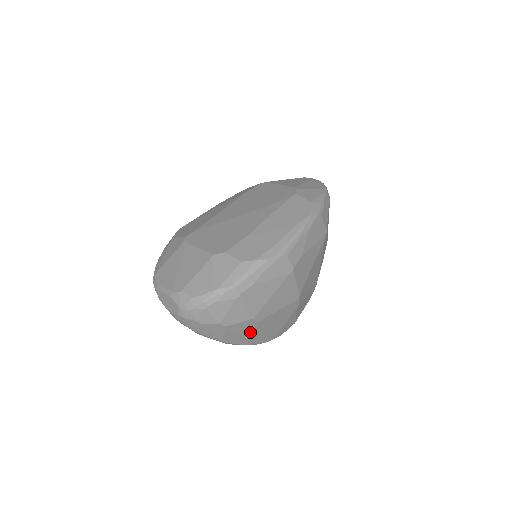
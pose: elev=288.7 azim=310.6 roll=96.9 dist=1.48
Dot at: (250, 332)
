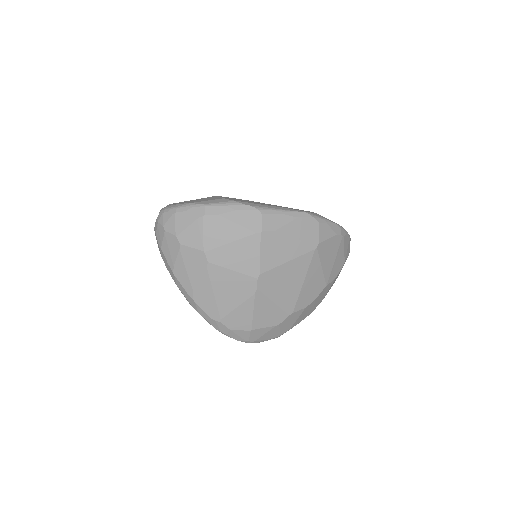
Dot at: (198, 275)
